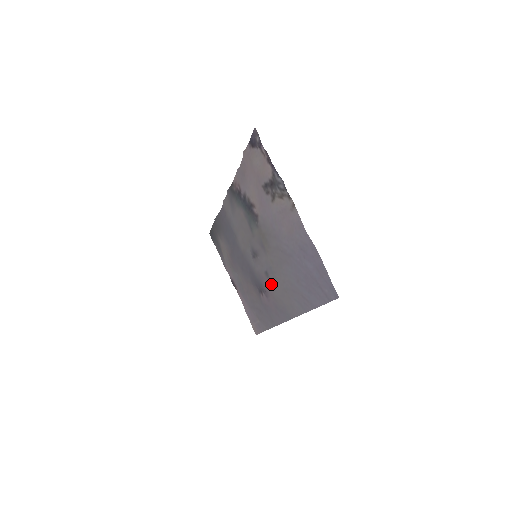
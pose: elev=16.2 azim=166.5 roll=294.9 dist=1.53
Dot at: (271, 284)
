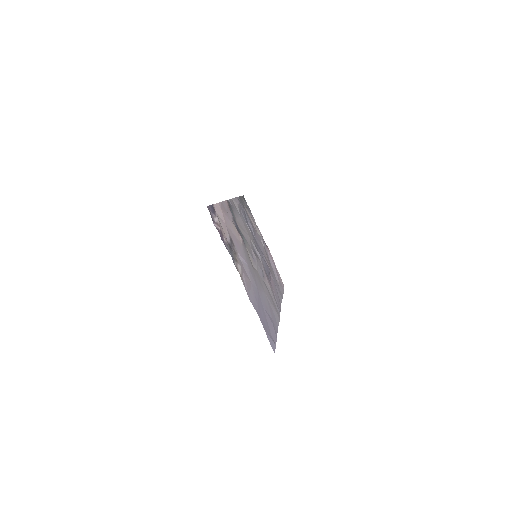
Dot at: (267, 283)
